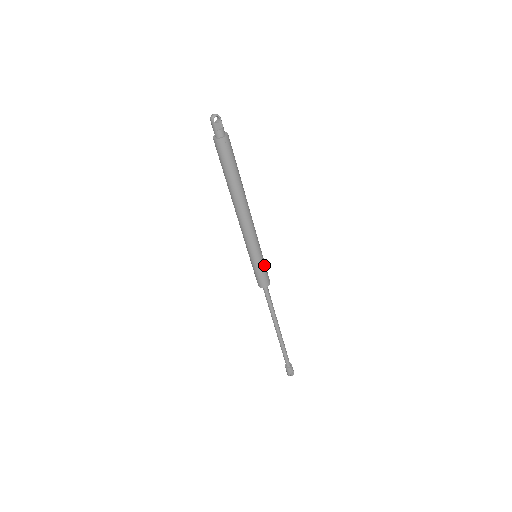
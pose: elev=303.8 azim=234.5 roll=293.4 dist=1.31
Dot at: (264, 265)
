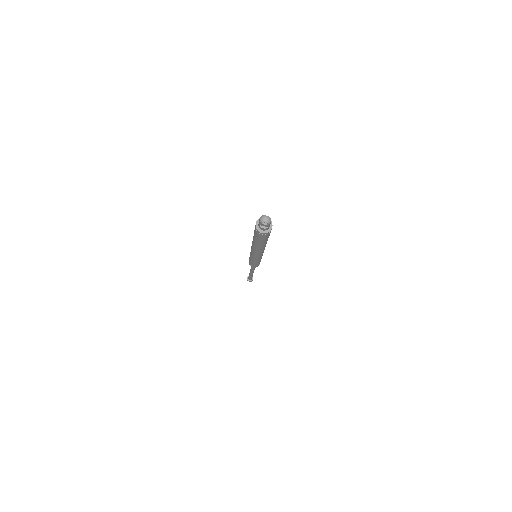
Dot at: (258, 263)
